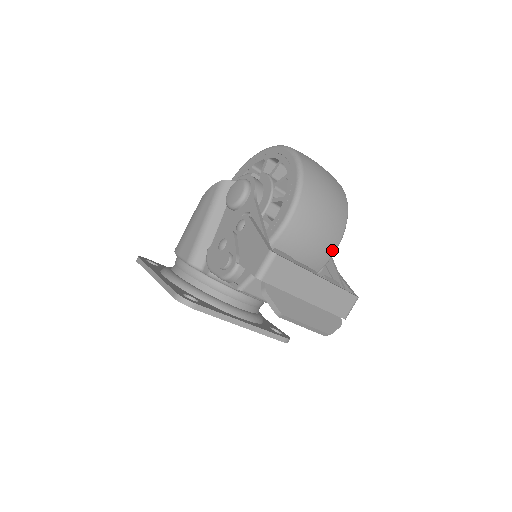
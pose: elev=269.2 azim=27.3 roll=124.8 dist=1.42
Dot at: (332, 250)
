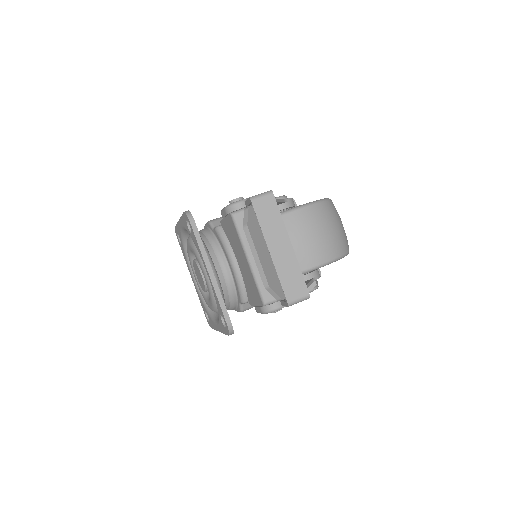
Dot at: (313, 263)
